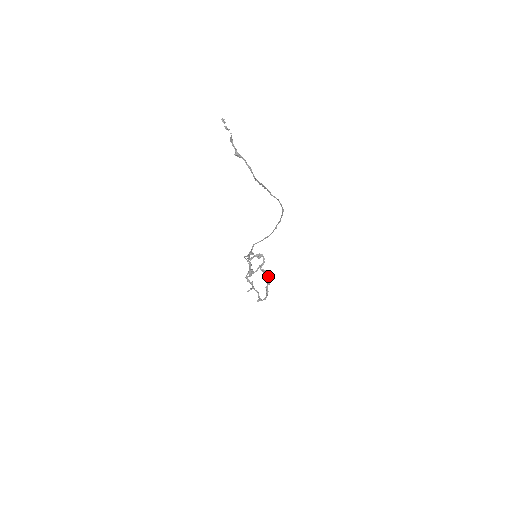
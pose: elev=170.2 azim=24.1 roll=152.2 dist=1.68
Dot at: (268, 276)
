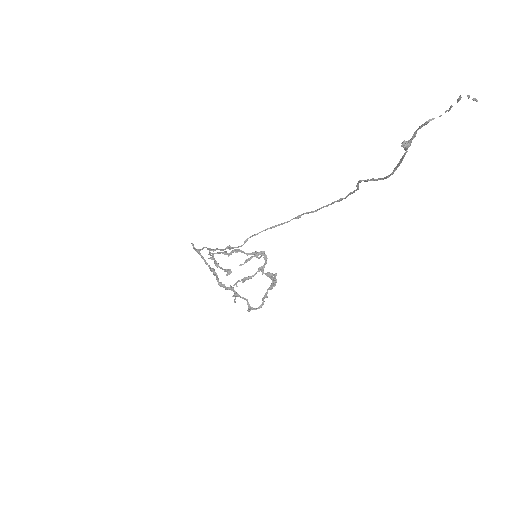
Dot at: (273, 279)
